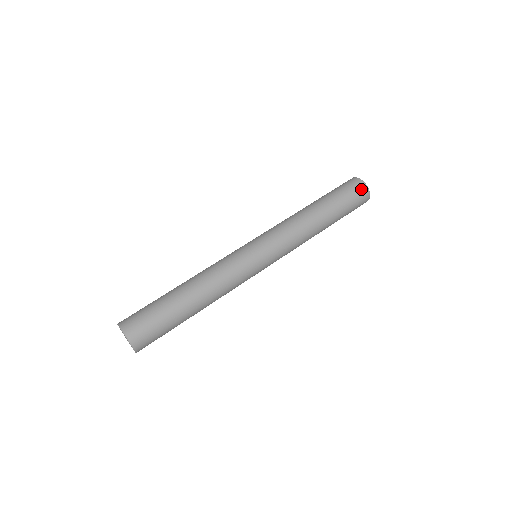
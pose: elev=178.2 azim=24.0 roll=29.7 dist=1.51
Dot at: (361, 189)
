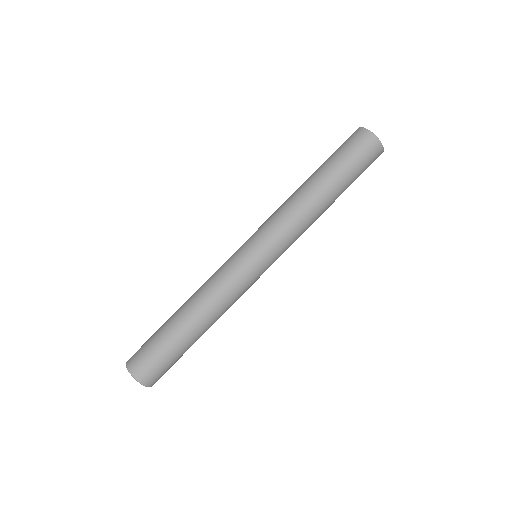
Dot at: (363, 138)
